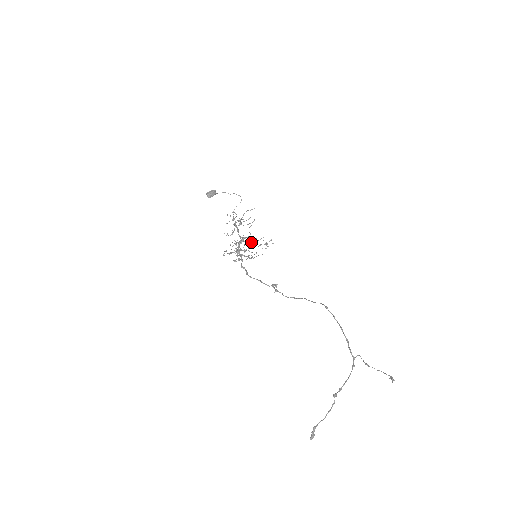
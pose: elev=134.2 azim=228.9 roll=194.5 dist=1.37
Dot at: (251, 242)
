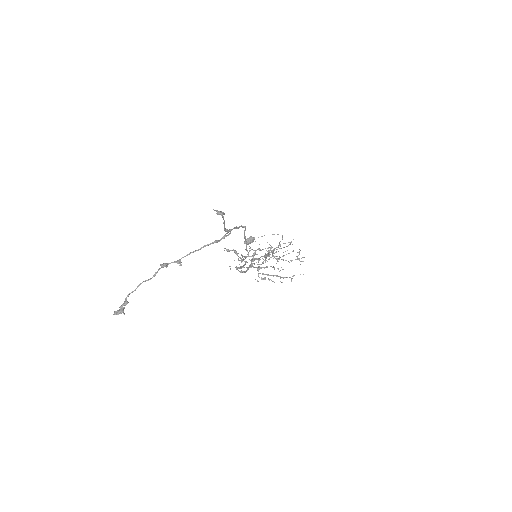
Dot at: occluded
